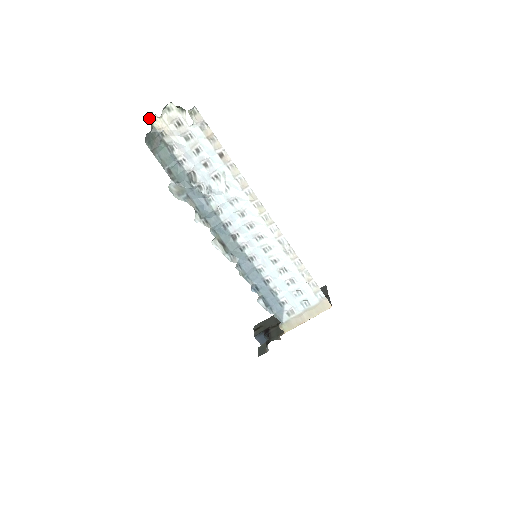
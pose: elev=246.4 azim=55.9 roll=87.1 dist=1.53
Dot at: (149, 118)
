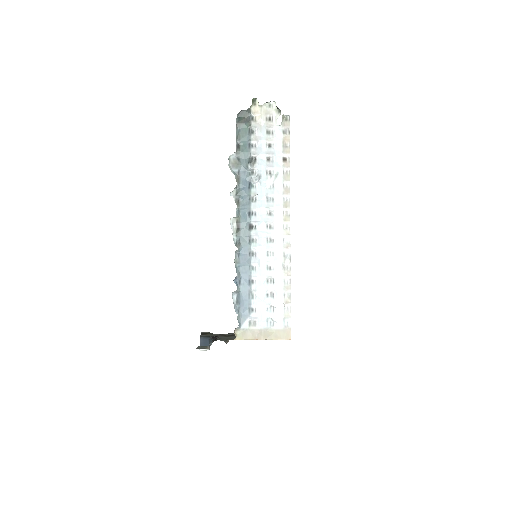
Dot at: (252, 101)
